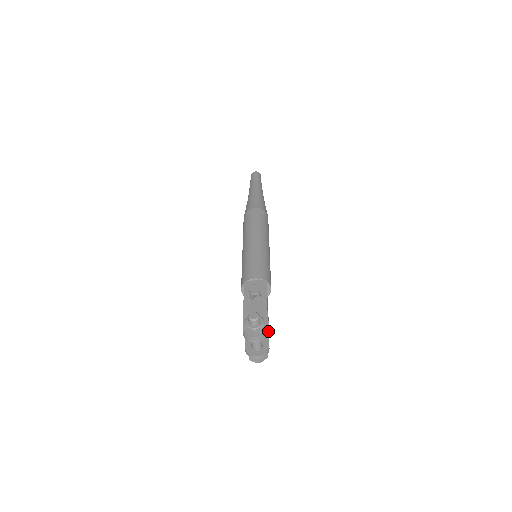
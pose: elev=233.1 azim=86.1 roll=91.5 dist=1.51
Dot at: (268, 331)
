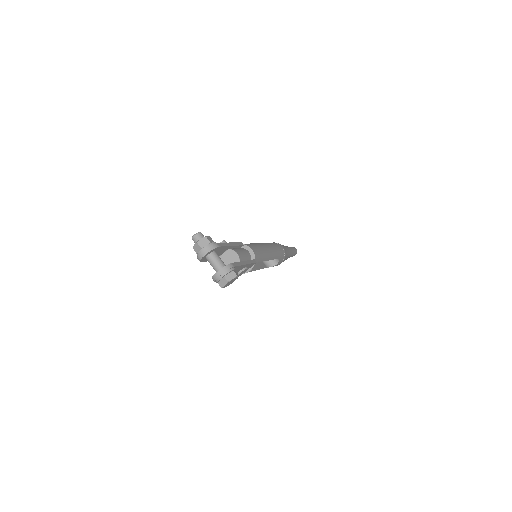
Dot at: (238, 262)
